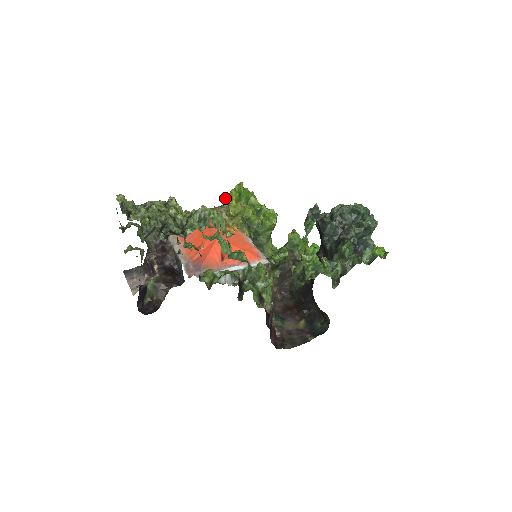
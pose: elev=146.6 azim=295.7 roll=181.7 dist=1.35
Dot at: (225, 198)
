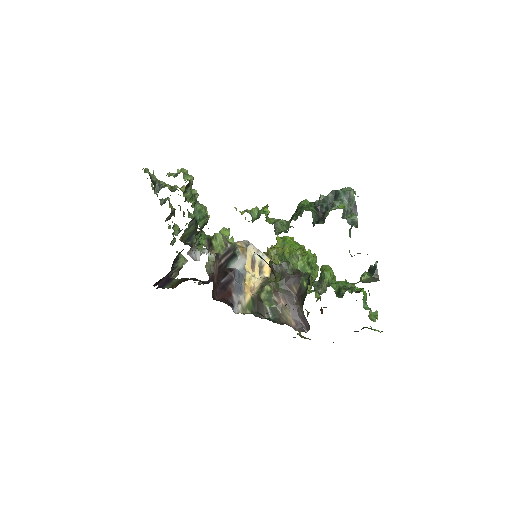
Dot at: occluded
